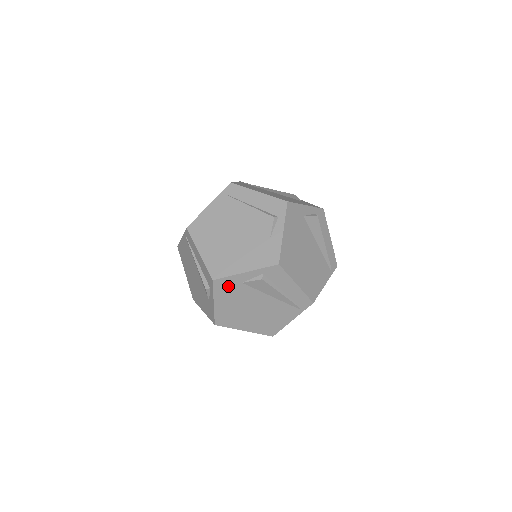
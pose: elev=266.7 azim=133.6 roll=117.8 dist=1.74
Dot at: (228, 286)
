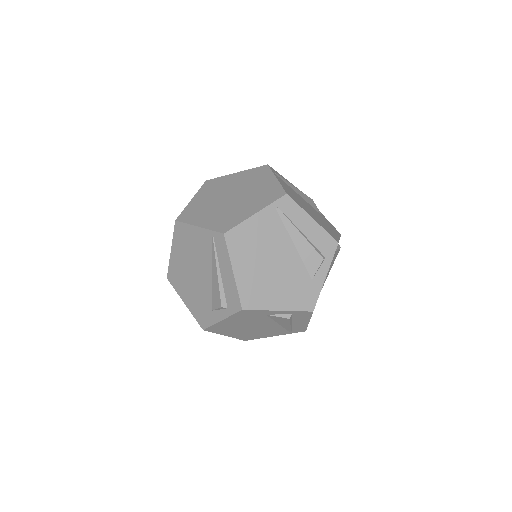
Dot at: (251, 314)
